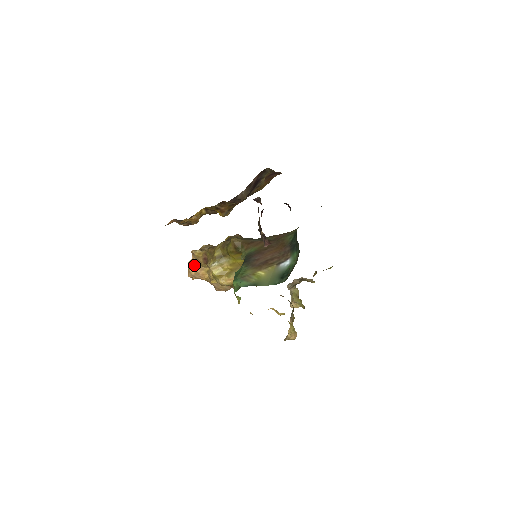
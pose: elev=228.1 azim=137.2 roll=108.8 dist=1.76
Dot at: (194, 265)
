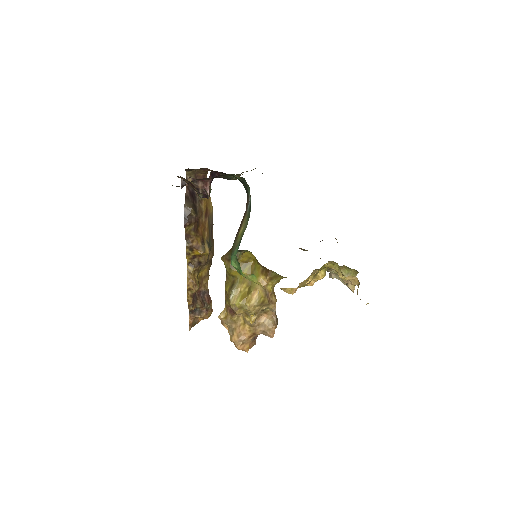
Dot at: (232, 332)
